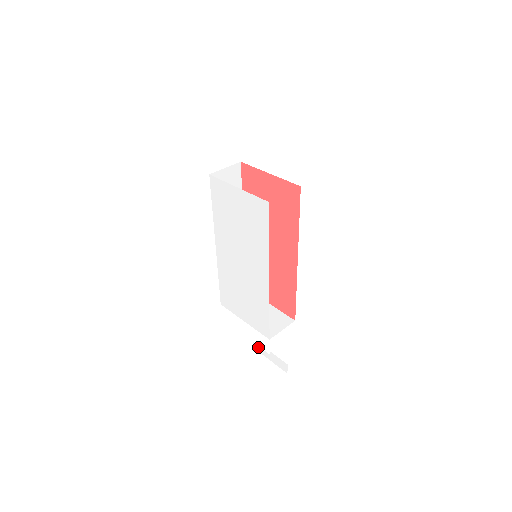
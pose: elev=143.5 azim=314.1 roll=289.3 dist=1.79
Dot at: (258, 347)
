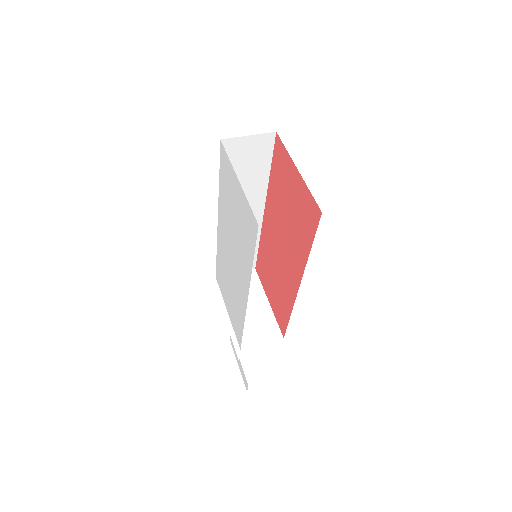
Dot at: (233, 345)
